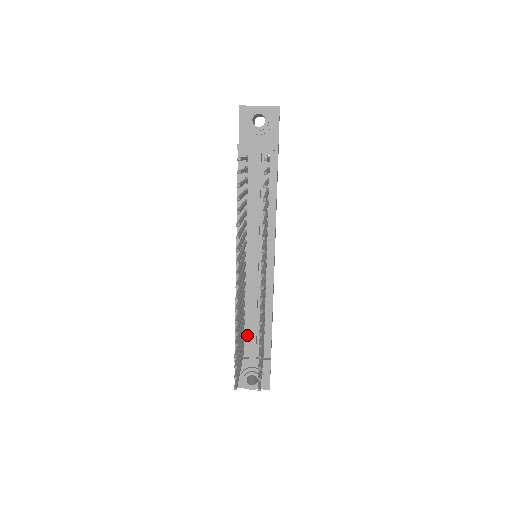
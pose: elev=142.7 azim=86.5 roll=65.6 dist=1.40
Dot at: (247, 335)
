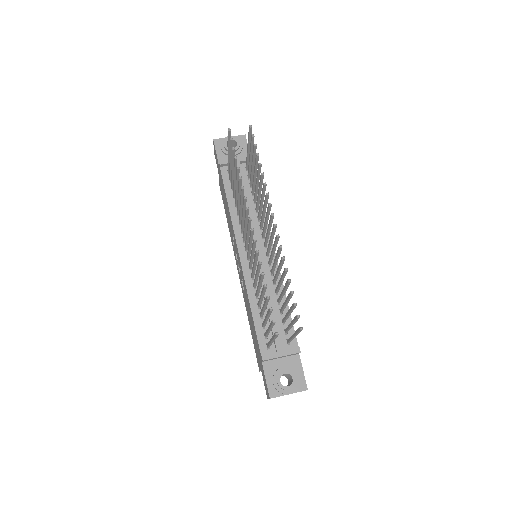
Dot at: occluded
